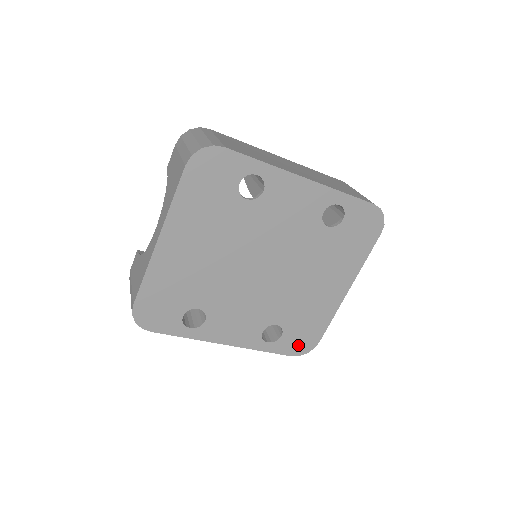
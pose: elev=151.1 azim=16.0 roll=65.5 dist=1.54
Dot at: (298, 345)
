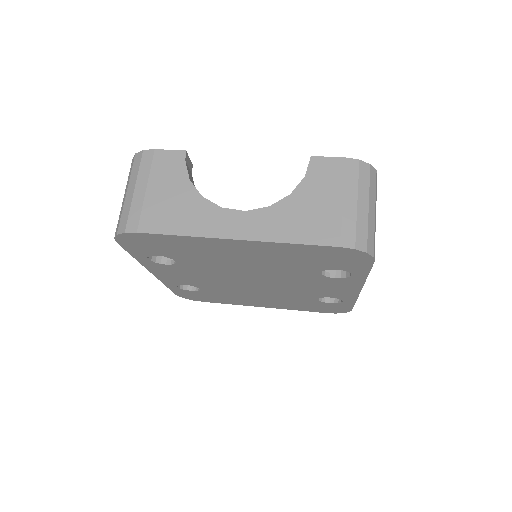
Dot at: (190, 296)
